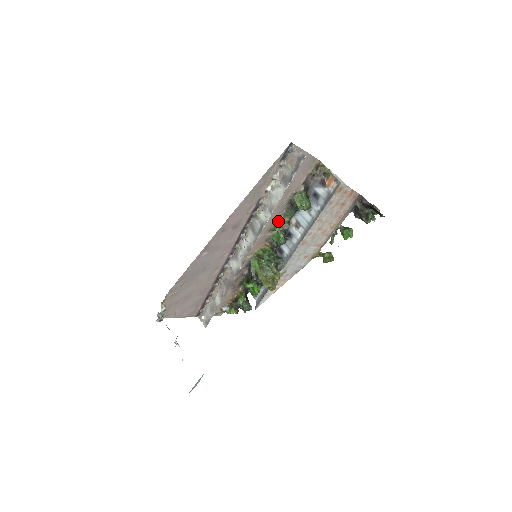
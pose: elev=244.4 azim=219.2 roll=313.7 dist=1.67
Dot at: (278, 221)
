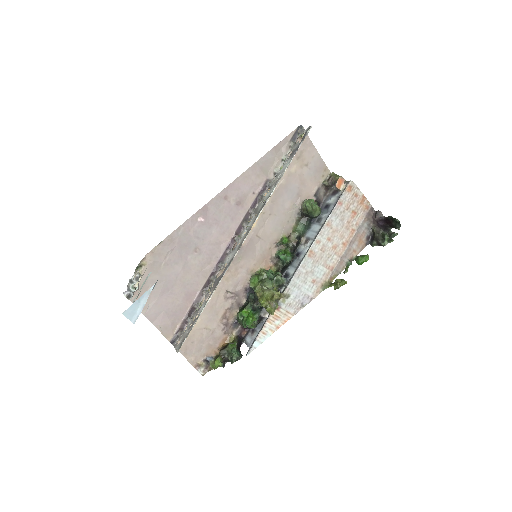
Dot at: (287, 236)
